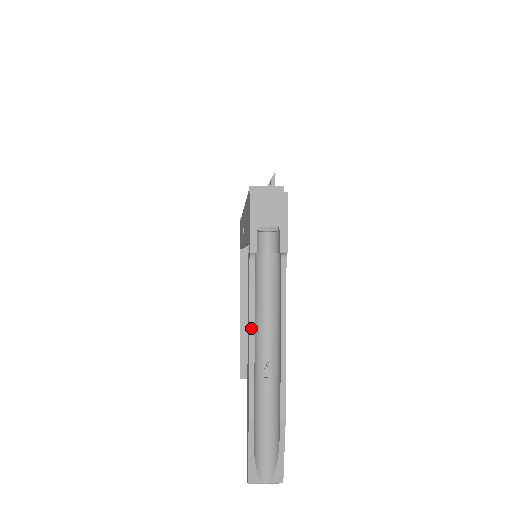
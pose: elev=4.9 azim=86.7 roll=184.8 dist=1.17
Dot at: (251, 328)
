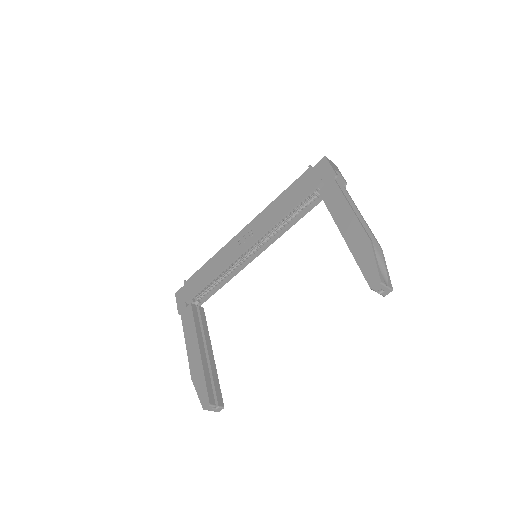
Dot at: (349, 204)
